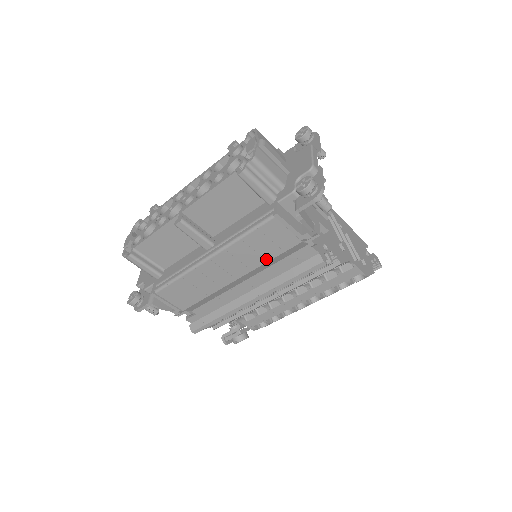
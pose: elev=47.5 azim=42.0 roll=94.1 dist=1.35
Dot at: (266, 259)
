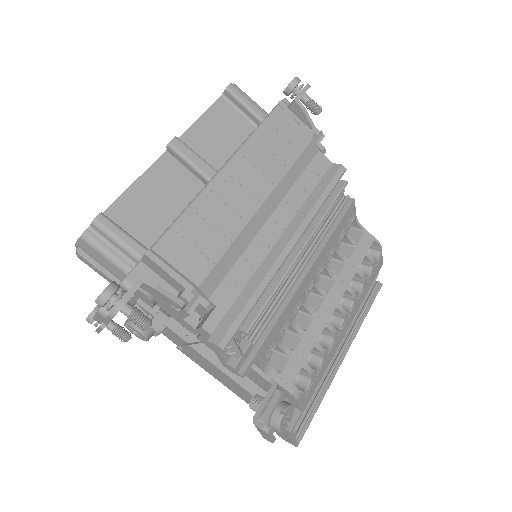
Dot at: (286, 165)
